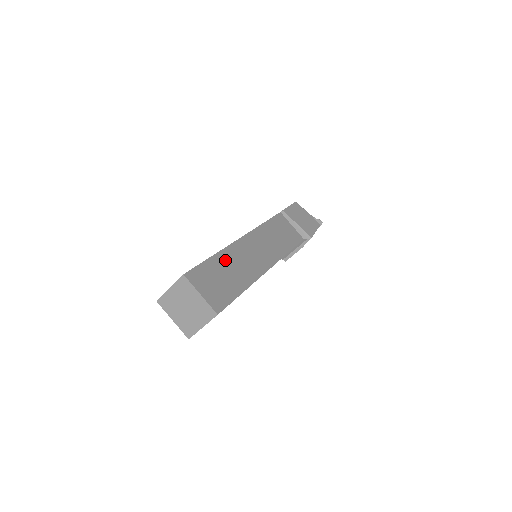
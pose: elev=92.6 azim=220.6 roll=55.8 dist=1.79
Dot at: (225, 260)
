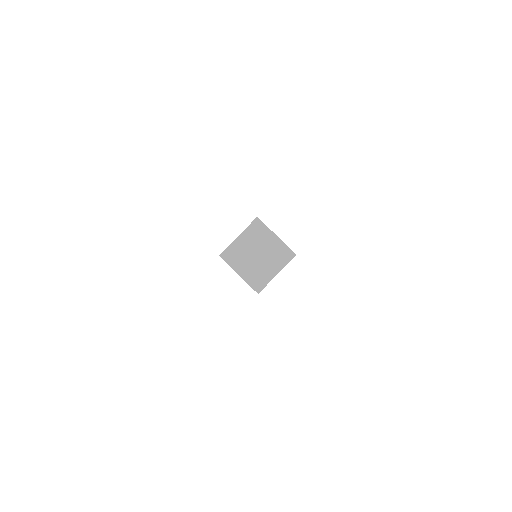
Dot at: occluded
